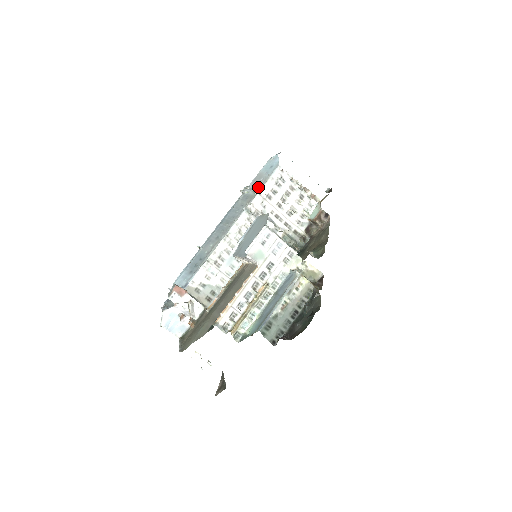
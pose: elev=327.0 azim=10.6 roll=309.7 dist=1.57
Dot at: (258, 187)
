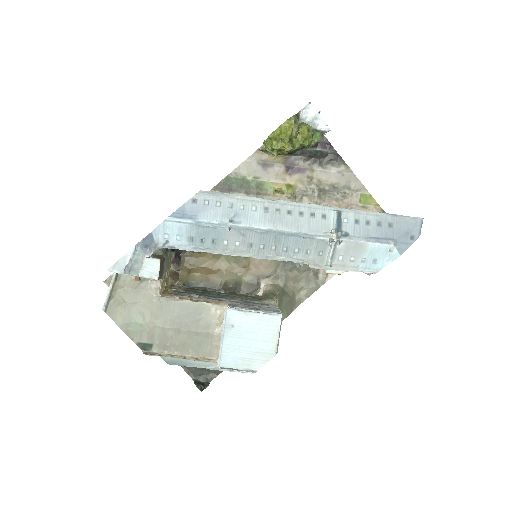
Dot at: (338, 263)
